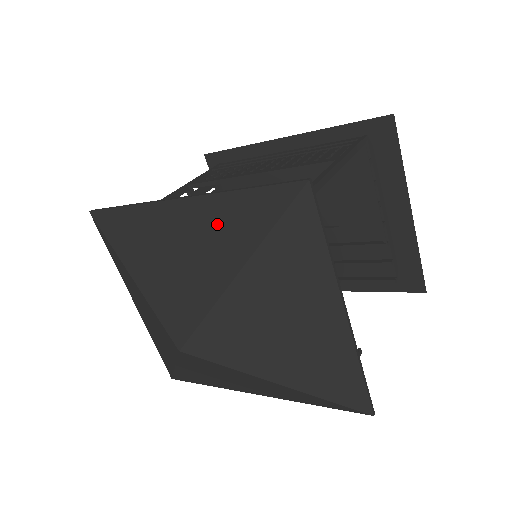
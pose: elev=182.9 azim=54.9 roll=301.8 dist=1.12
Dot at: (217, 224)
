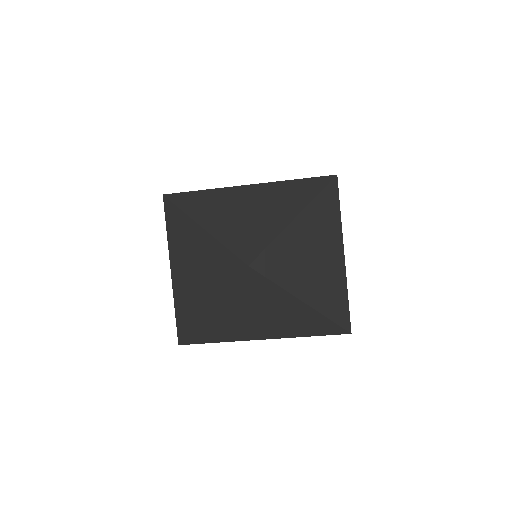
Dot at: (278, 196)
